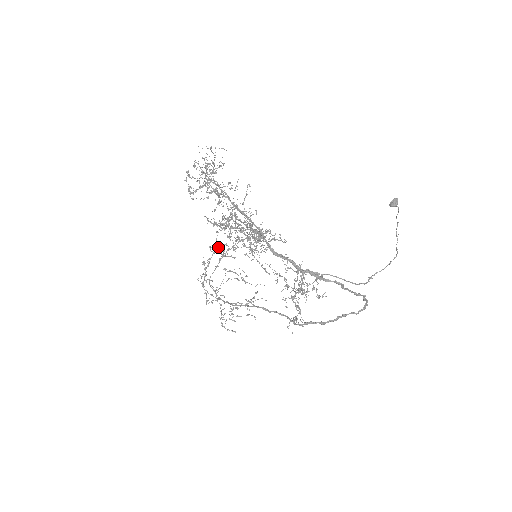
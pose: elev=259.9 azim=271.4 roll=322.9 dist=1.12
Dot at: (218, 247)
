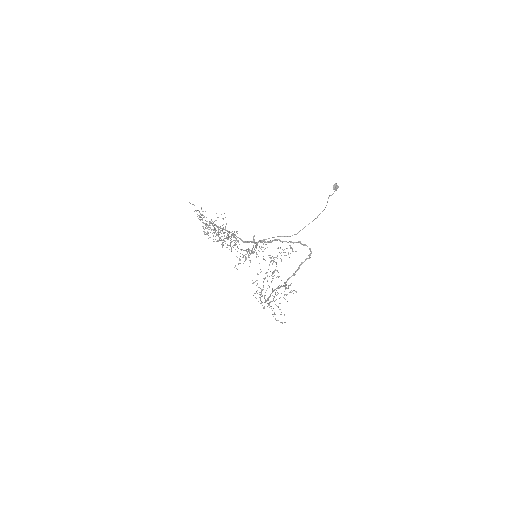
Dot at: occluded
